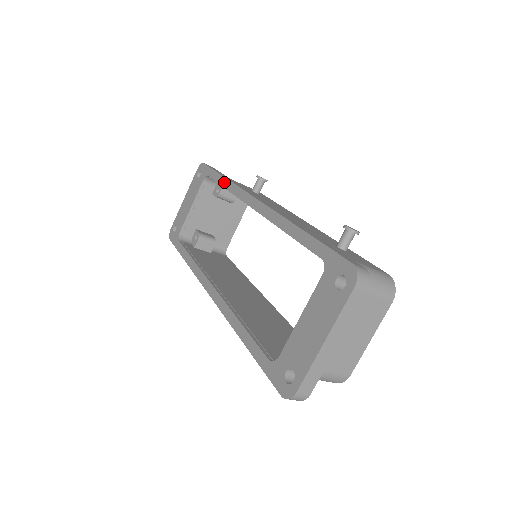
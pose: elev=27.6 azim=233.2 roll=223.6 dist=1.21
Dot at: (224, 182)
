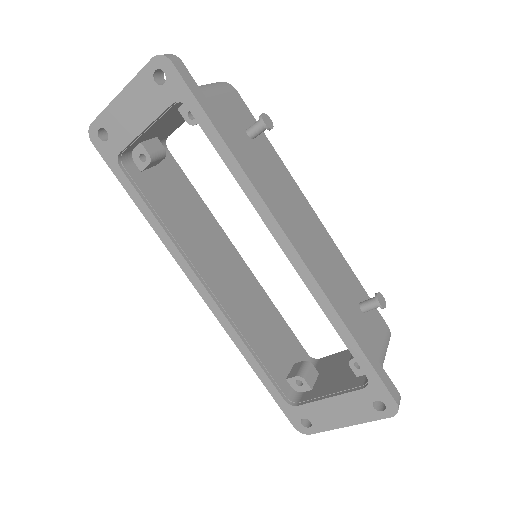
Dot at: (229, 160)
